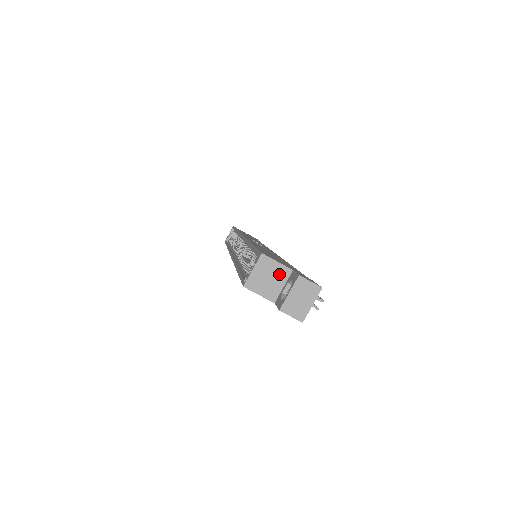
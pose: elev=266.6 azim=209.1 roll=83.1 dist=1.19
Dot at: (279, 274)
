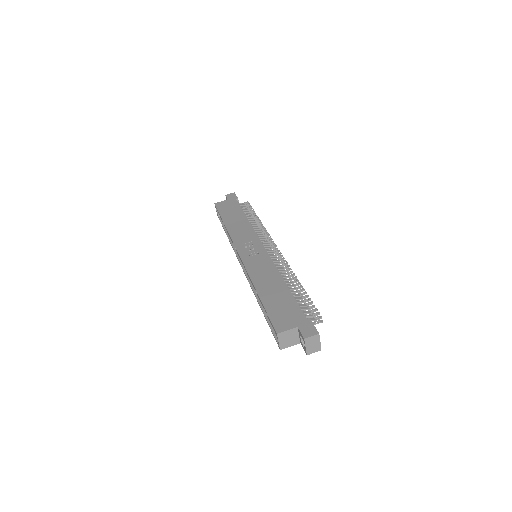
Dot at: (292, 333)
